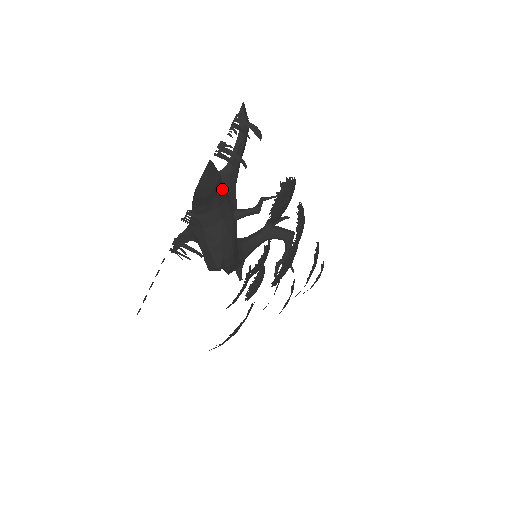
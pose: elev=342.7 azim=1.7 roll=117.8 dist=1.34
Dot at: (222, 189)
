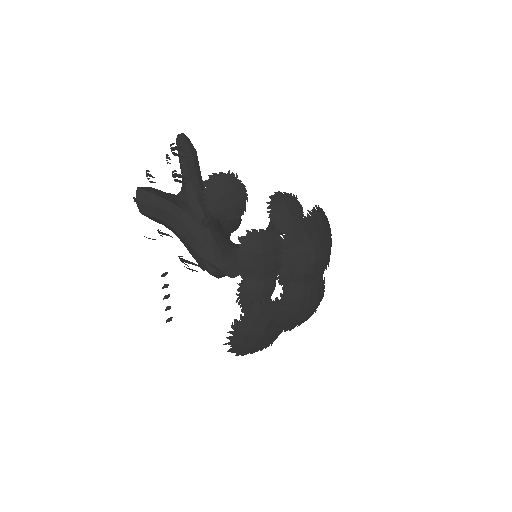
Dot at: (171, 205)
